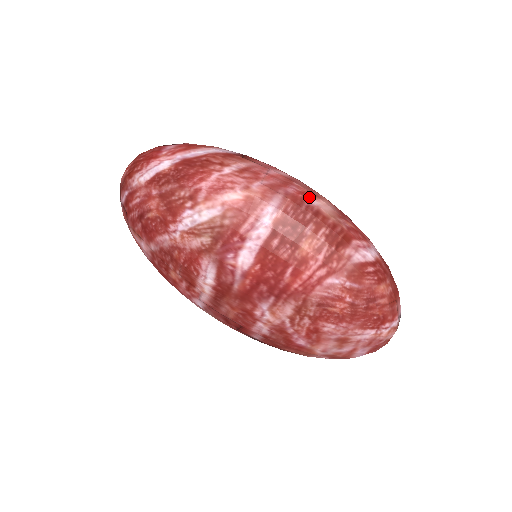
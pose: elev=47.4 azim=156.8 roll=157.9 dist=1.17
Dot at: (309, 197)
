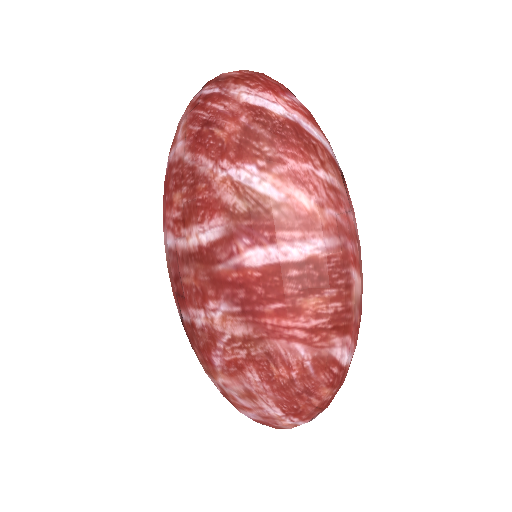
Dot at: (356, 267)
